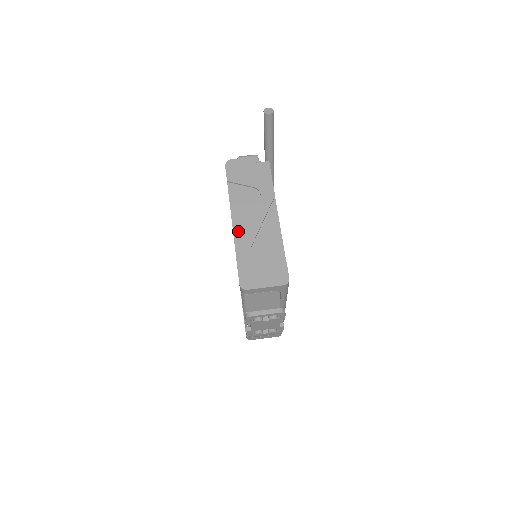
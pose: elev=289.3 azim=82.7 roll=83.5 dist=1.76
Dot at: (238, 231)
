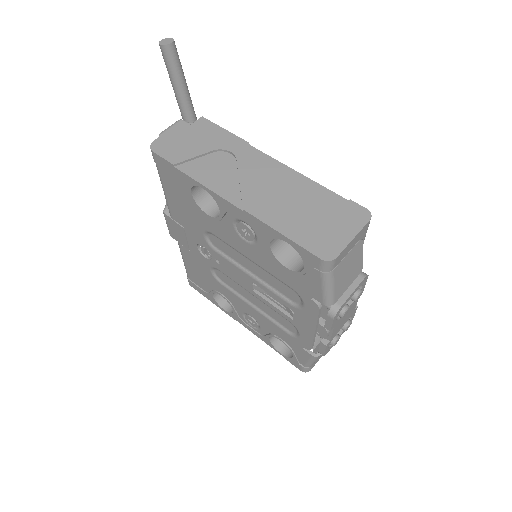
Dot at: (249, 205)
